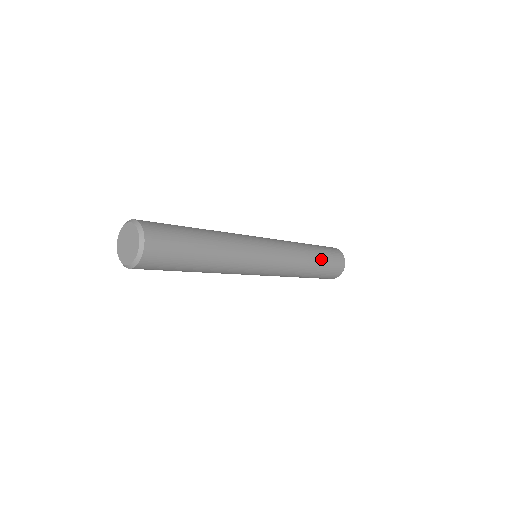
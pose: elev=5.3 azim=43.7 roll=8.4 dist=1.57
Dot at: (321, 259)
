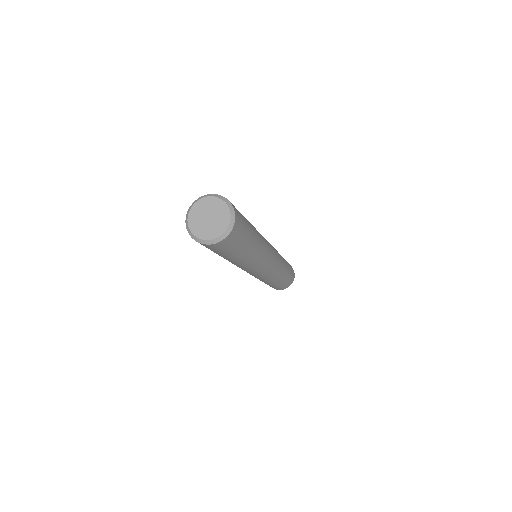
Dot at: (282, 281)
